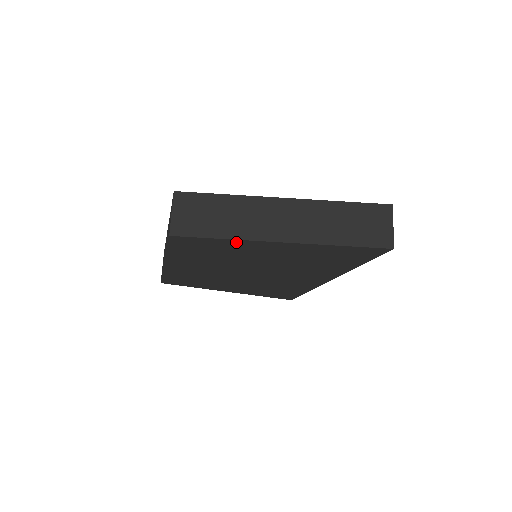
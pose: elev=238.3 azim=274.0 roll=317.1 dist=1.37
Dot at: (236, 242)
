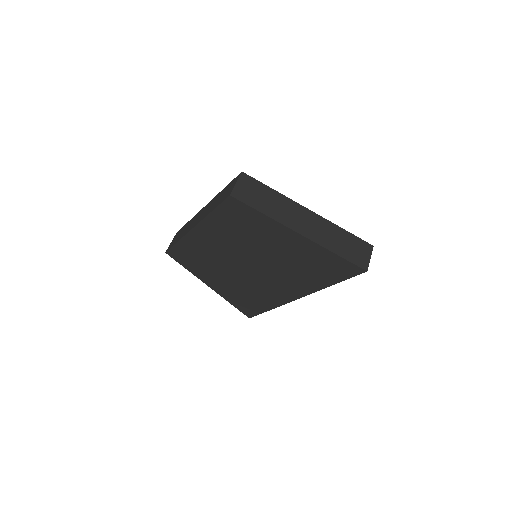
Dot at: (269, 221)
